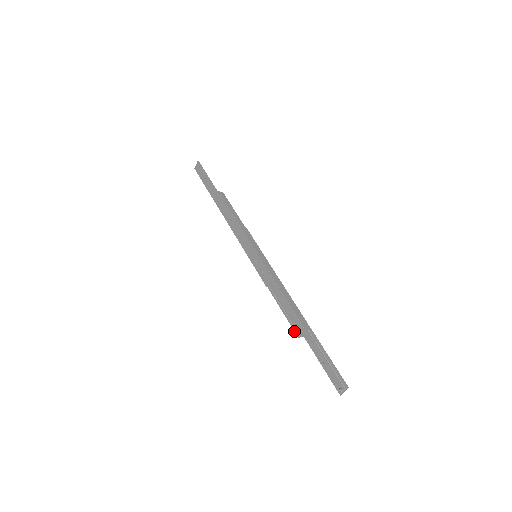
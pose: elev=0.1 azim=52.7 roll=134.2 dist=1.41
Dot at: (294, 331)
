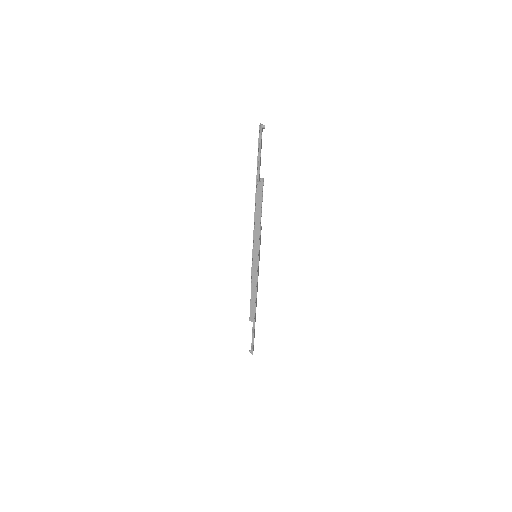
Dot at: occluded
